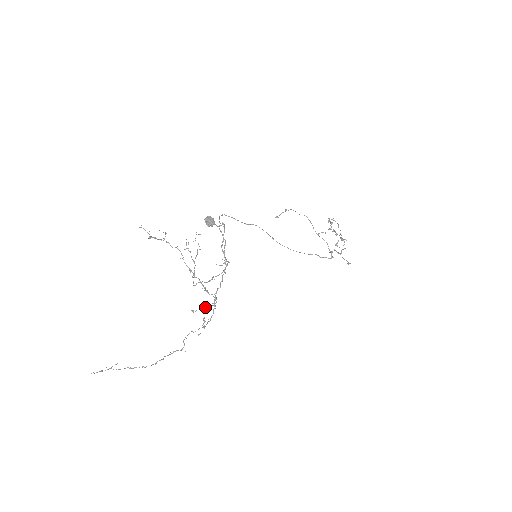
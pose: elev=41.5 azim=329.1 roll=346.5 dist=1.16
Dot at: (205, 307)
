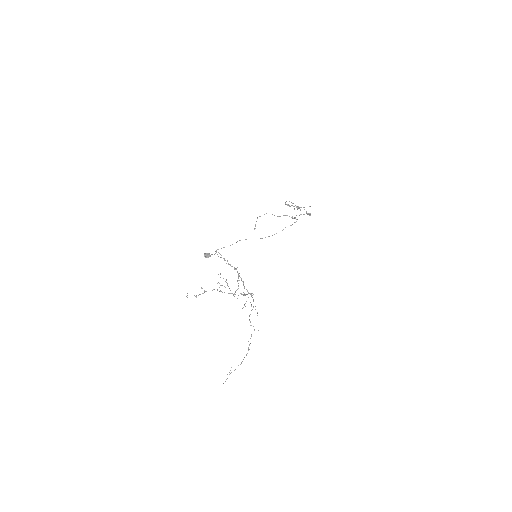
Dot at: occluded
